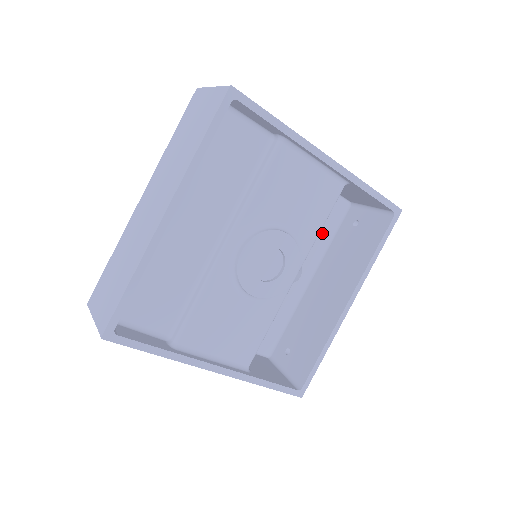
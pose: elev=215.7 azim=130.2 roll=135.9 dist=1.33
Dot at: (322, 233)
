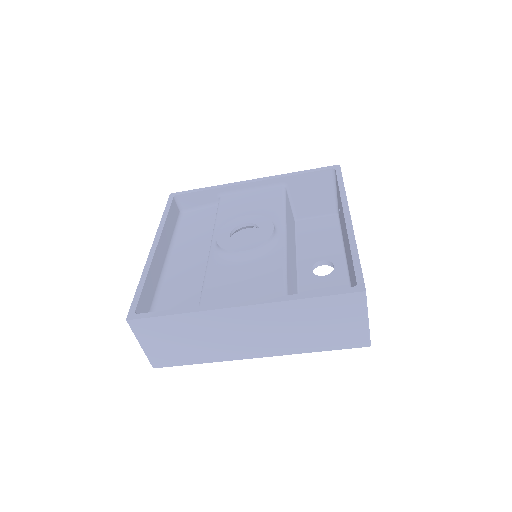
Dot at: (329, 238)
